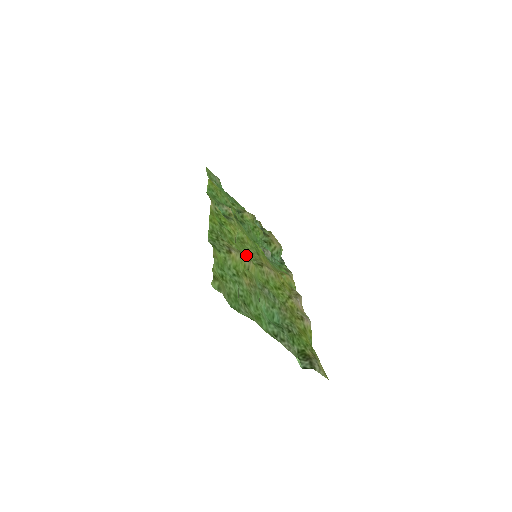
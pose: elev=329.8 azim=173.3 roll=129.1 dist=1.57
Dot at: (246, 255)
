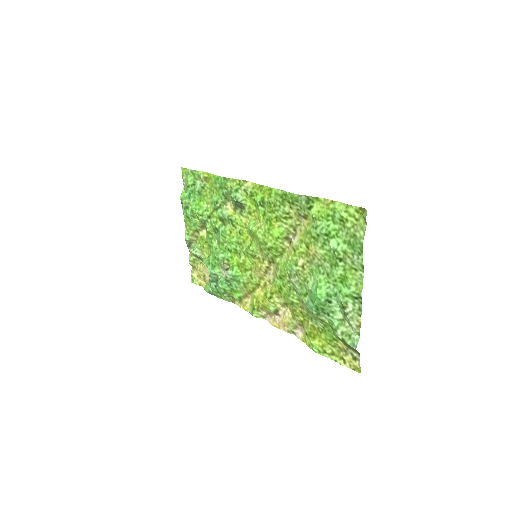
Dot at: (293, 236)
